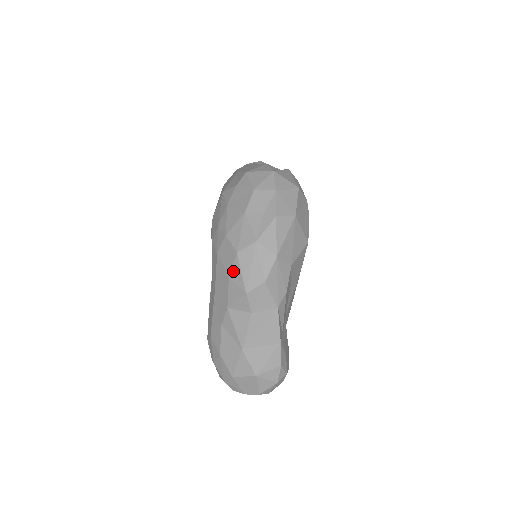
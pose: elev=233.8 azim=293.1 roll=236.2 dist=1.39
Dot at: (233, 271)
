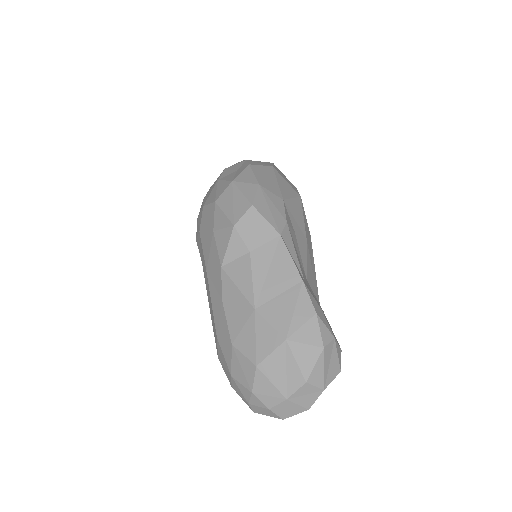
Dot at: (216, 221)
